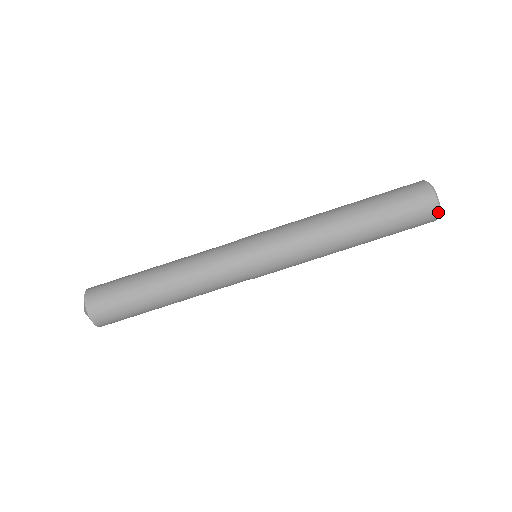
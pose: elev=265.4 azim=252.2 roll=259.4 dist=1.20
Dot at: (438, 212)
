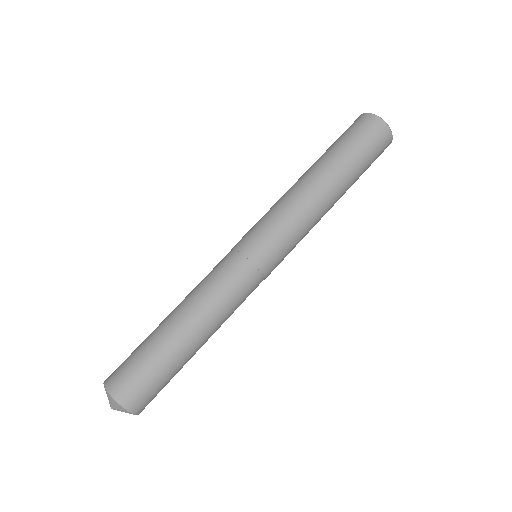
Dot at: (392, 137)
